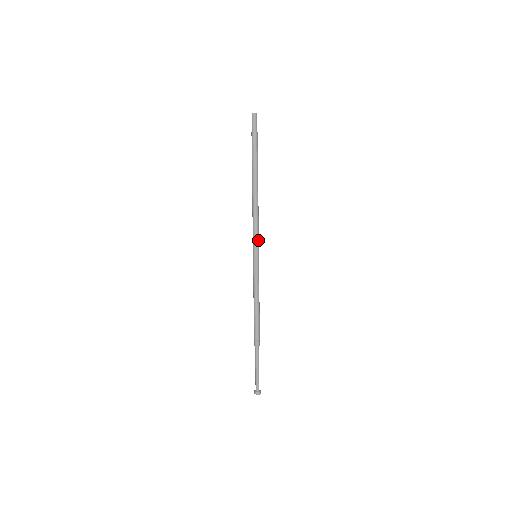
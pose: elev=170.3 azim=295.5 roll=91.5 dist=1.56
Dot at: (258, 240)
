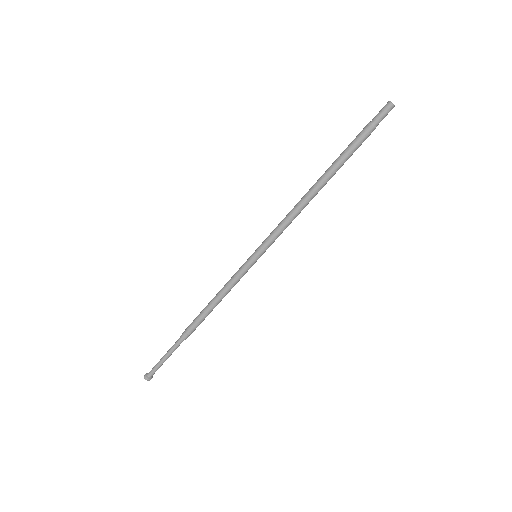
Dot at: (273, 242)
